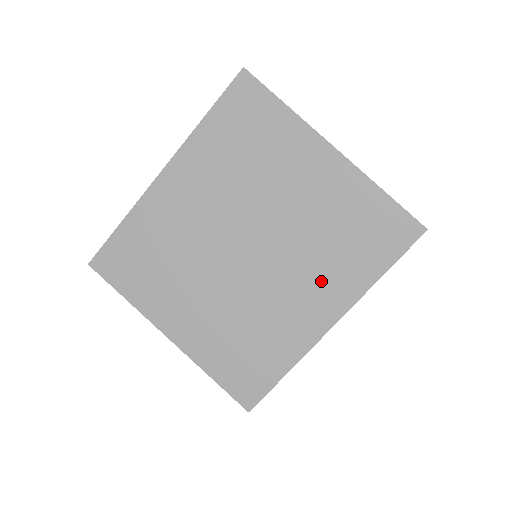
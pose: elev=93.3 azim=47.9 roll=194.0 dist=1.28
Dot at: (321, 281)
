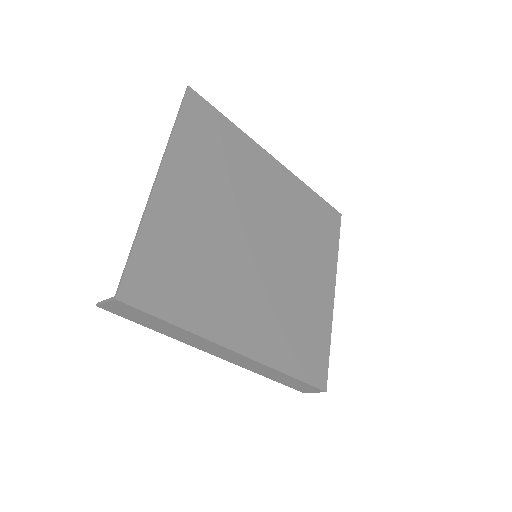
Dot at: (266, 323)
